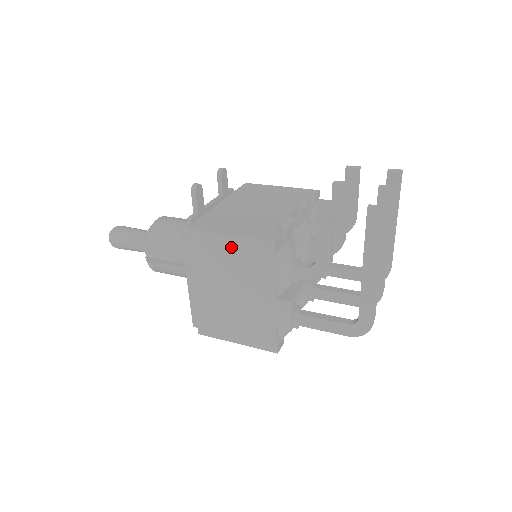
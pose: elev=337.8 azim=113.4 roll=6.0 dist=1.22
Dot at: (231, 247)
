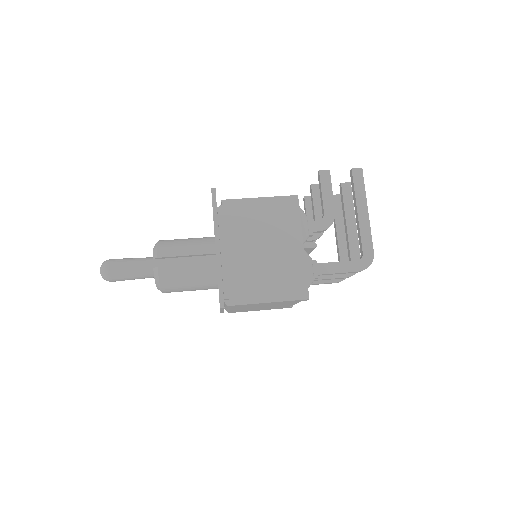
Dot at: (263, 207)
